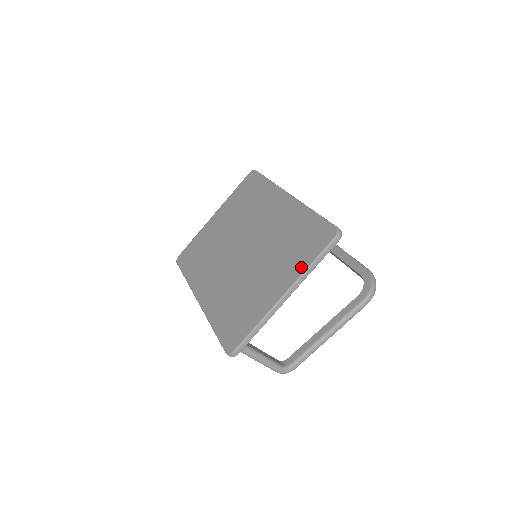
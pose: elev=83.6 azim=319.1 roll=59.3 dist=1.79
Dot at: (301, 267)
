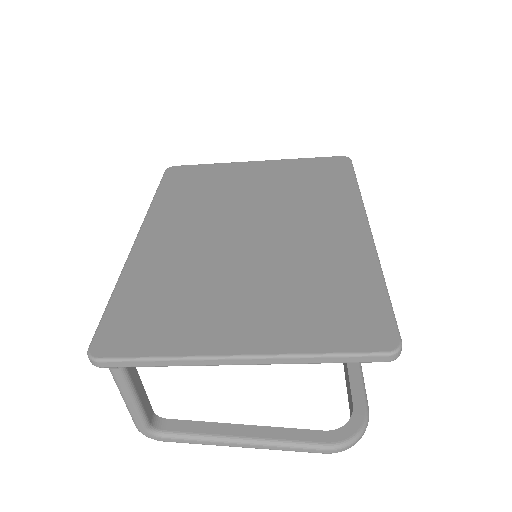
Dot at: (300, 342)
